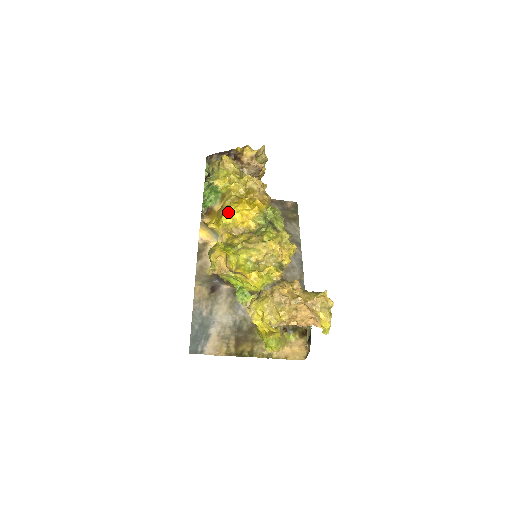
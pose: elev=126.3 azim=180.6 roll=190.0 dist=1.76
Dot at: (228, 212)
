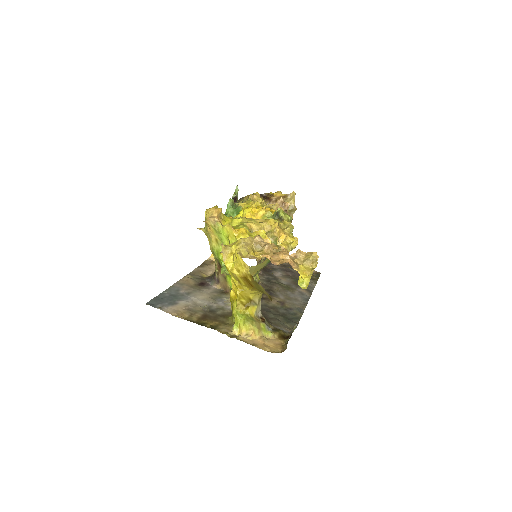
Dot at: (241, 211)
